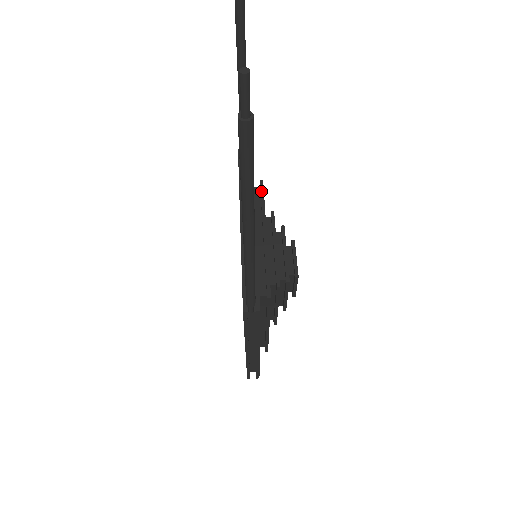
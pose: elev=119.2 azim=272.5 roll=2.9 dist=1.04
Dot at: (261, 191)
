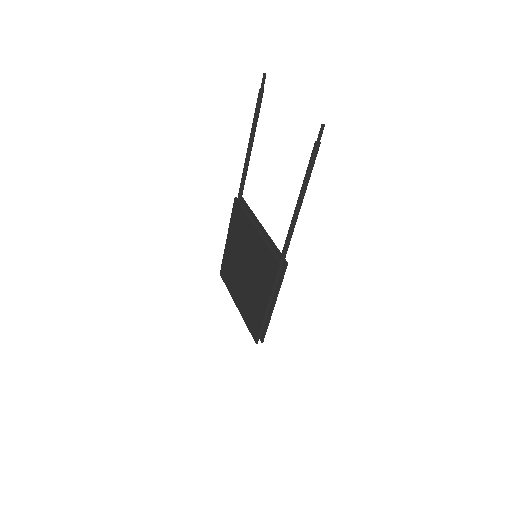
Dot at: occluded
